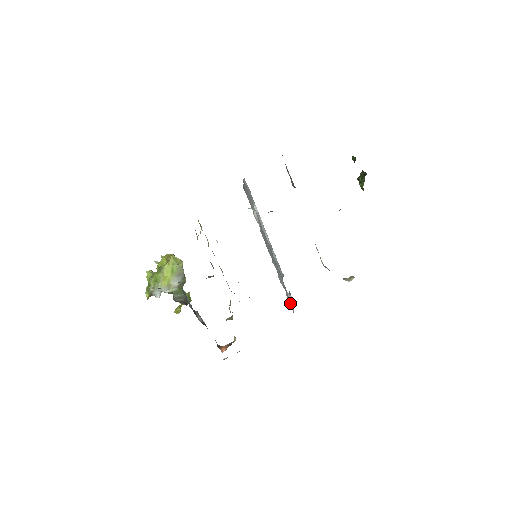
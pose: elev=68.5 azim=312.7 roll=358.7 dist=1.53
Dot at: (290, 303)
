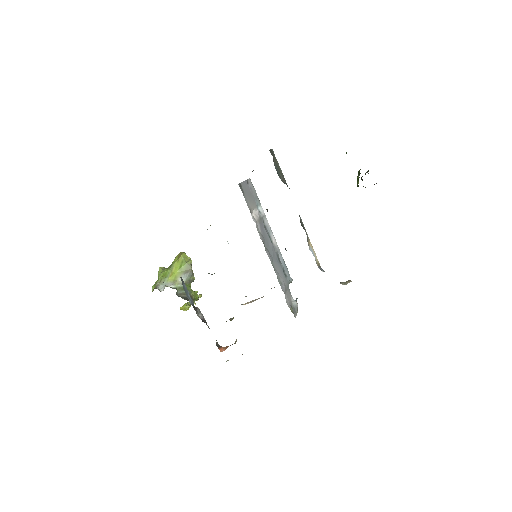
Dot at: (291, 308)
